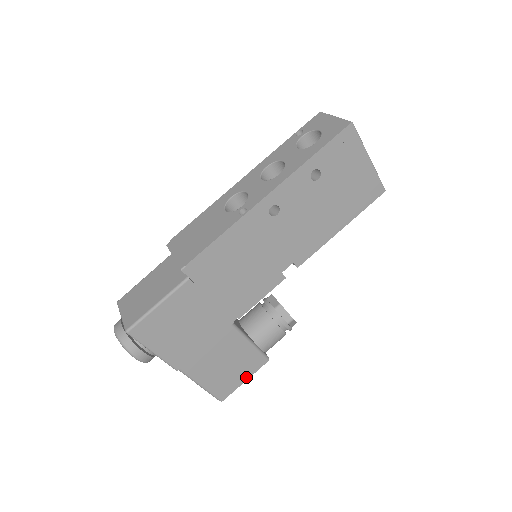
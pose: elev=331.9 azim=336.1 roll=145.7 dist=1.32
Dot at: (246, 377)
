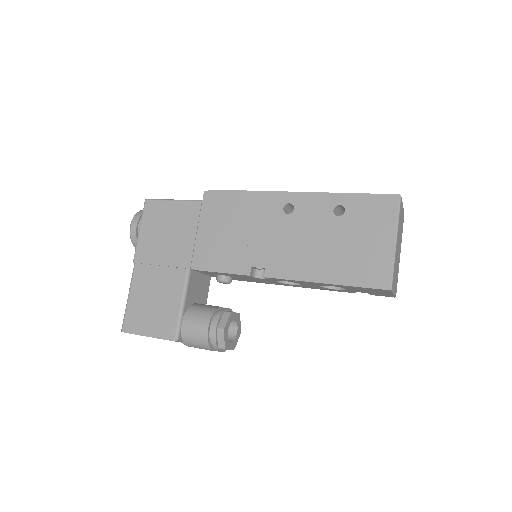
Dot at: (151, 333)
